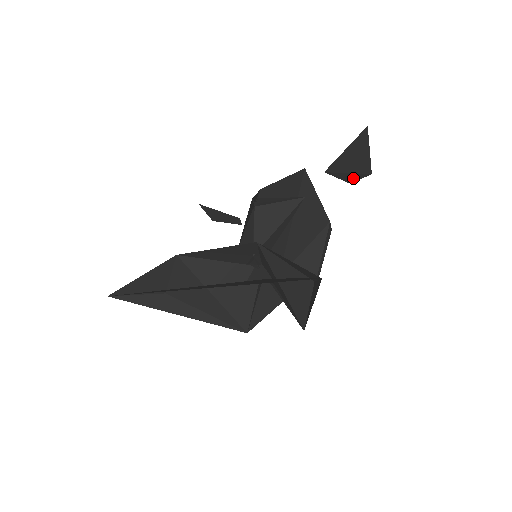
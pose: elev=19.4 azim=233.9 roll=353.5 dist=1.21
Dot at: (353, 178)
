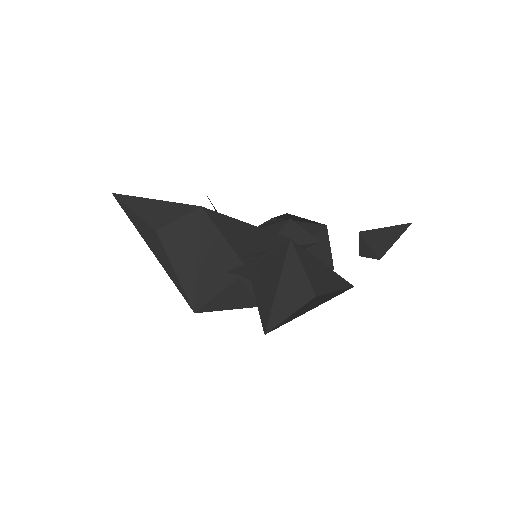
Dot at: (366, 253)
